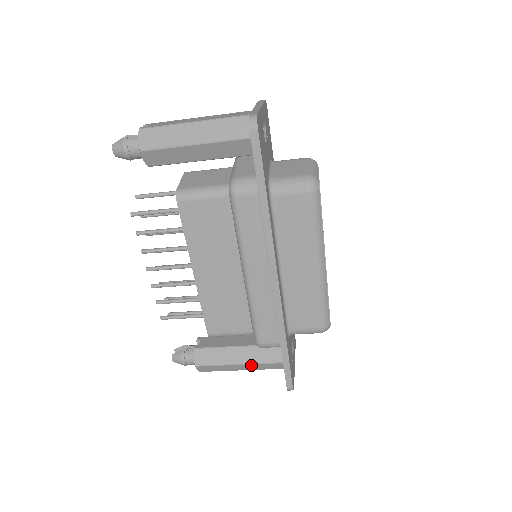
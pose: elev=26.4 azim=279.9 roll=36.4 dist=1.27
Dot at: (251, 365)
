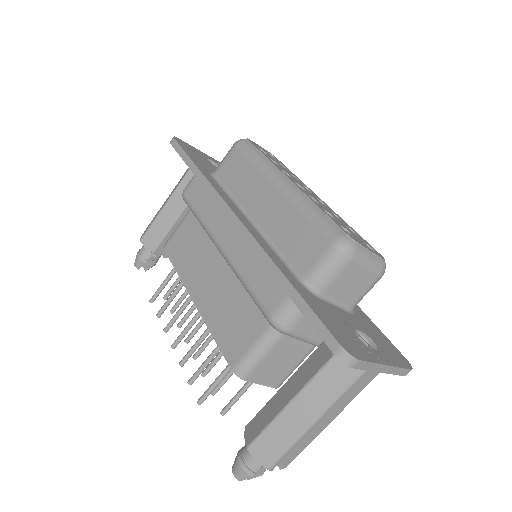
Dot at: (309, 391)
